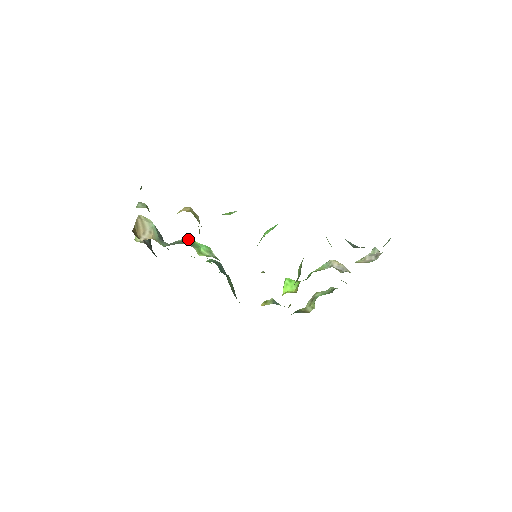
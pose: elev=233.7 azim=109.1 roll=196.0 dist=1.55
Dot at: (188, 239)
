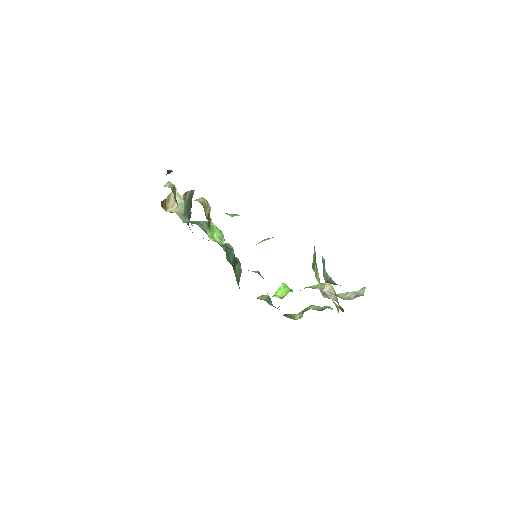
Dot at: (206, 222)
